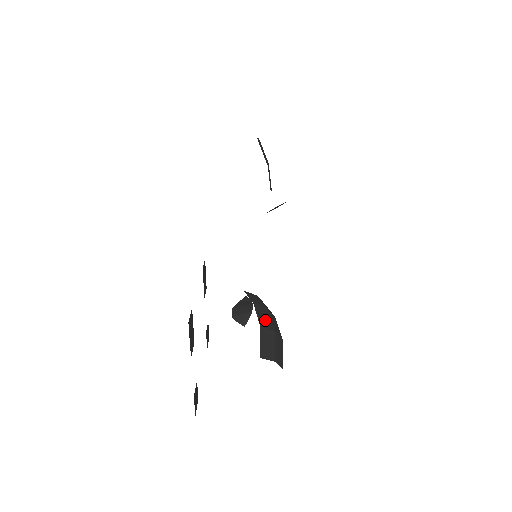
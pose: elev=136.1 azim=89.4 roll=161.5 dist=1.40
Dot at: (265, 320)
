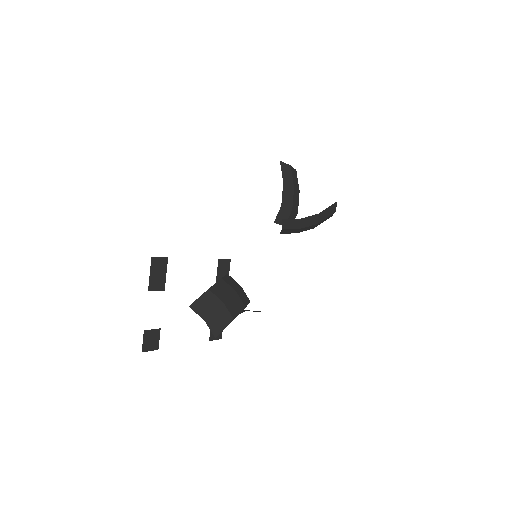
Dot at: (221, 292)
